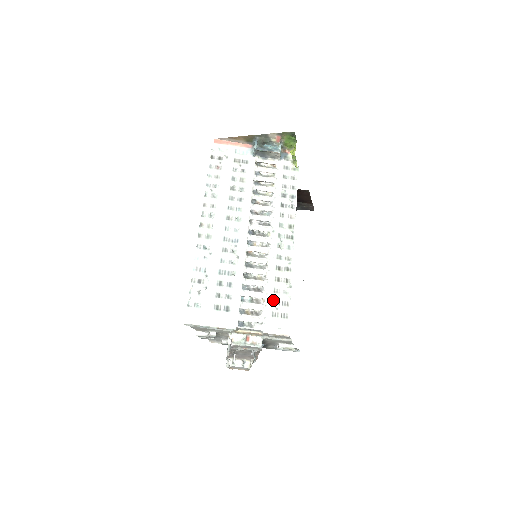
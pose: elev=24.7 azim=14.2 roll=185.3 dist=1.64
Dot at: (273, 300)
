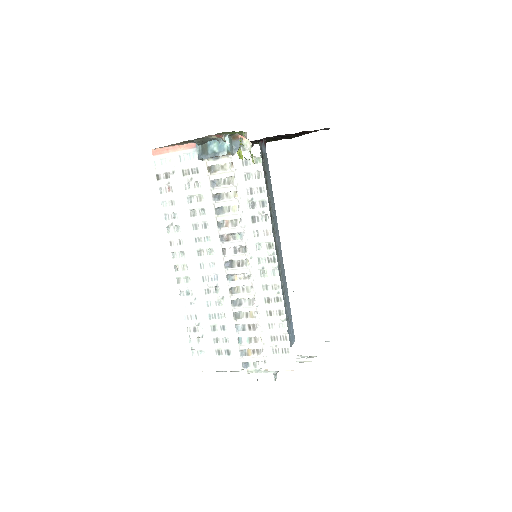
Dot at: (270, 336)
